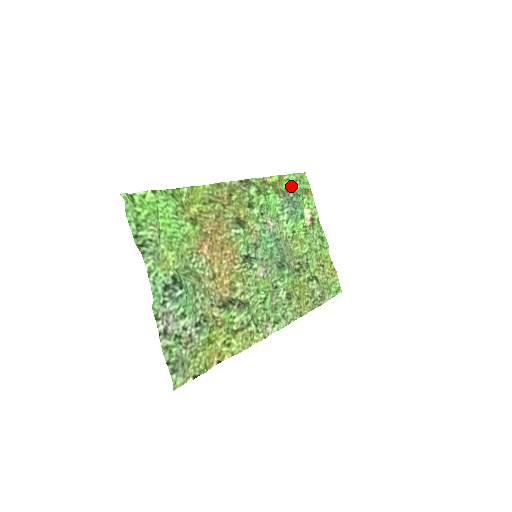
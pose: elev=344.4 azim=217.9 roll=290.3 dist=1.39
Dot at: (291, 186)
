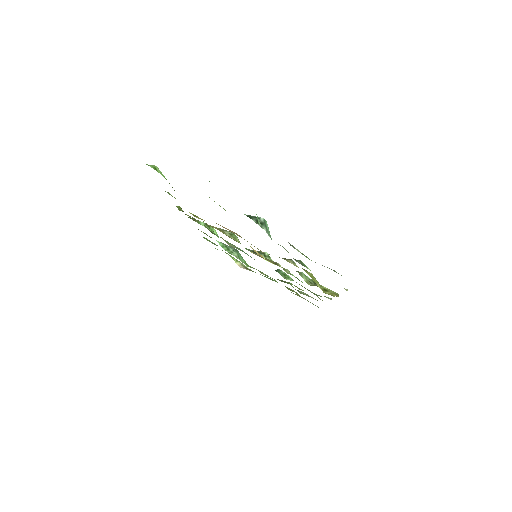
Dot at: occluded
